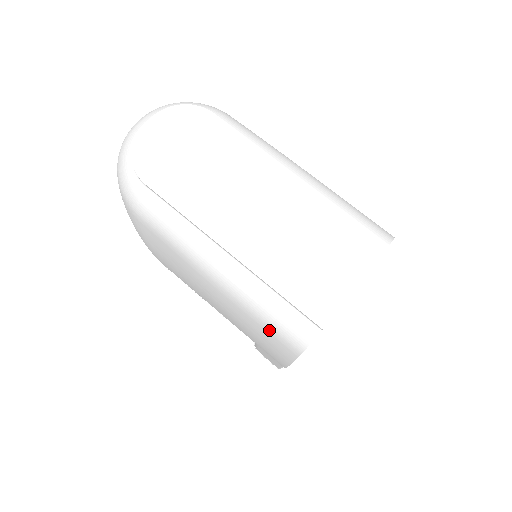
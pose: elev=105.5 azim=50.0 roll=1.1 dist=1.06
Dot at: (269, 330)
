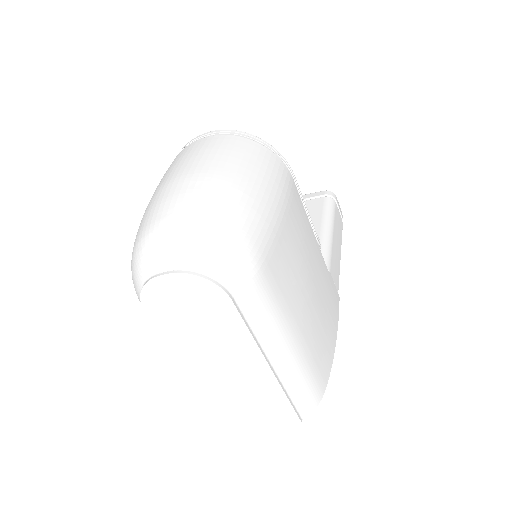
Dot at: occluded
